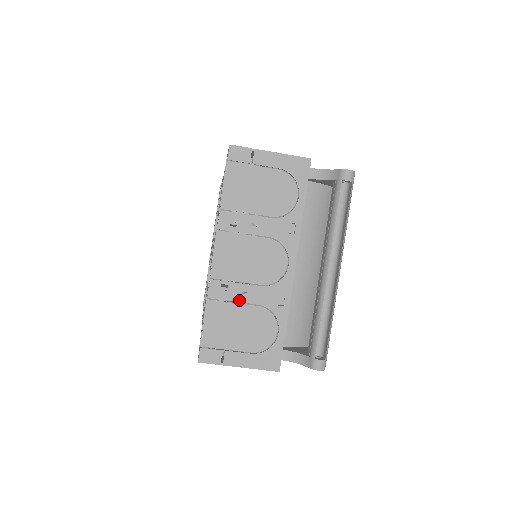
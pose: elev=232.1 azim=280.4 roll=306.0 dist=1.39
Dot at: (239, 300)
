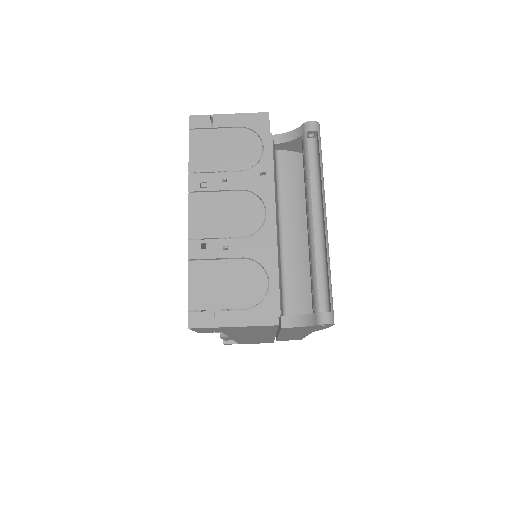
Dot at: (221, 256)
